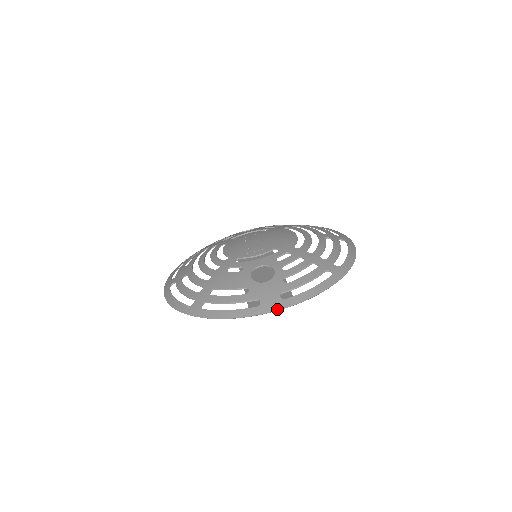
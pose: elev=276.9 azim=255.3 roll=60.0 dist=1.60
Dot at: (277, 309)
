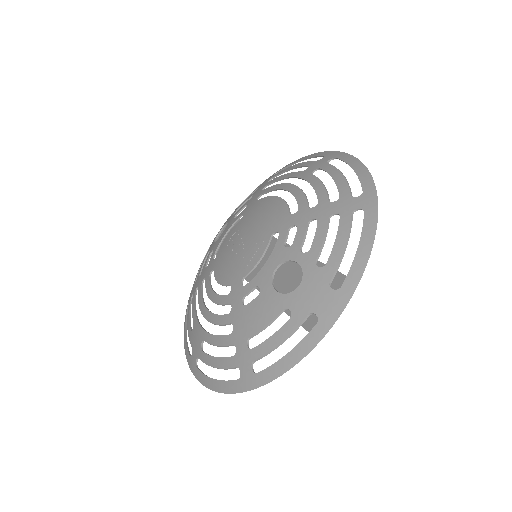
Dot at: (342, 308)
